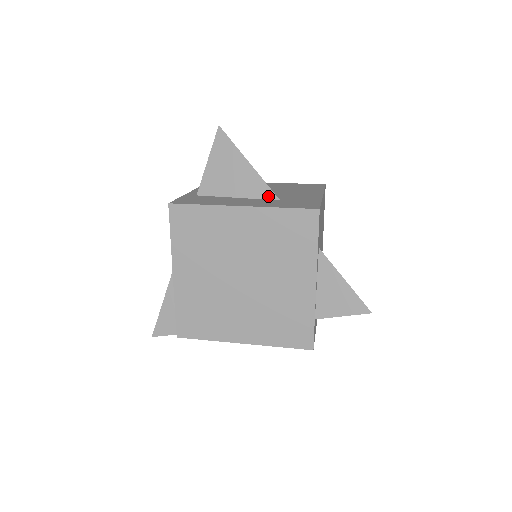
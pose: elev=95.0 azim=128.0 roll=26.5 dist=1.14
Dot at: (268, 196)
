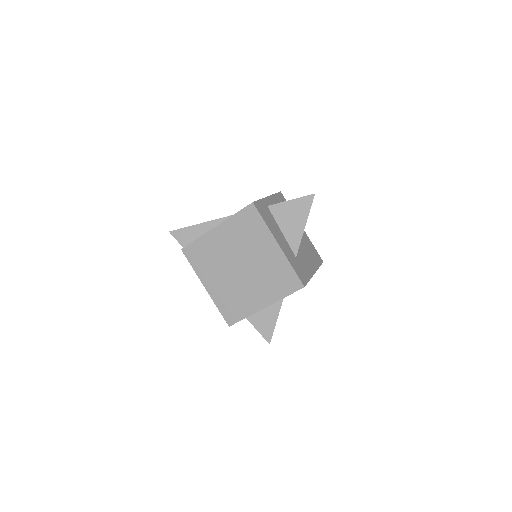
Dot at: (294, 249)
